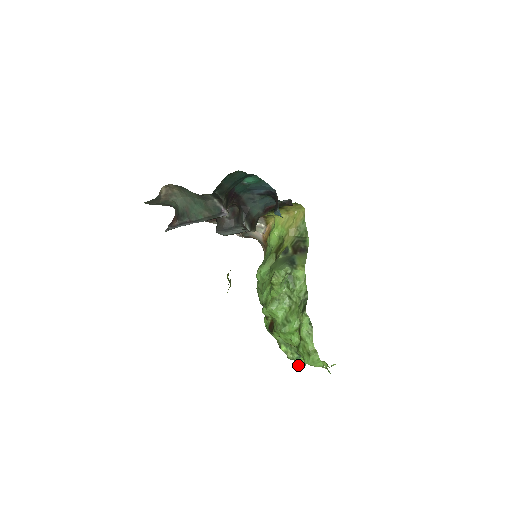
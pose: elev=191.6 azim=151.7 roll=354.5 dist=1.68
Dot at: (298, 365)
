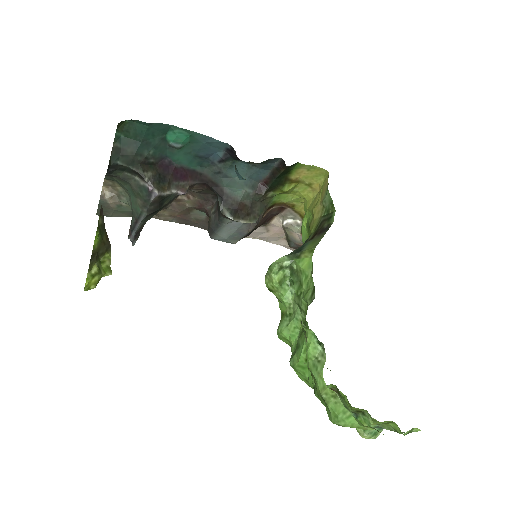
Dot at: (359, 433)
